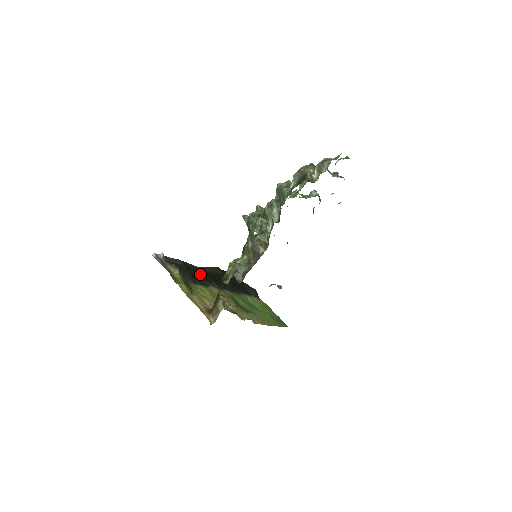
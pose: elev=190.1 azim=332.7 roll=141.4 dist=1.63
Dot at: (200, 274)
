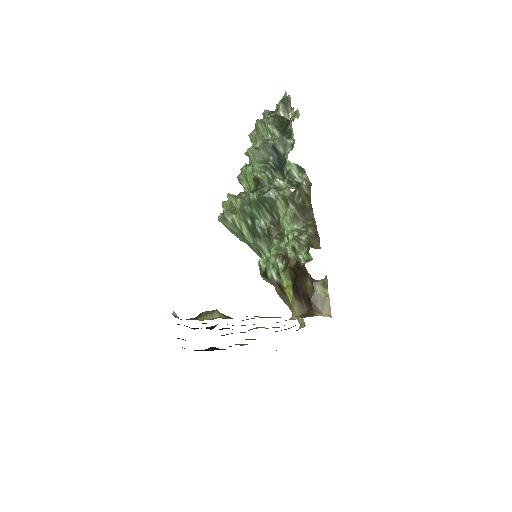
Dot at: occluded
